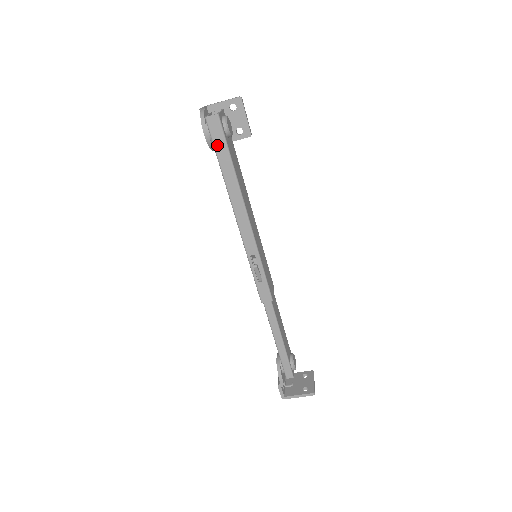
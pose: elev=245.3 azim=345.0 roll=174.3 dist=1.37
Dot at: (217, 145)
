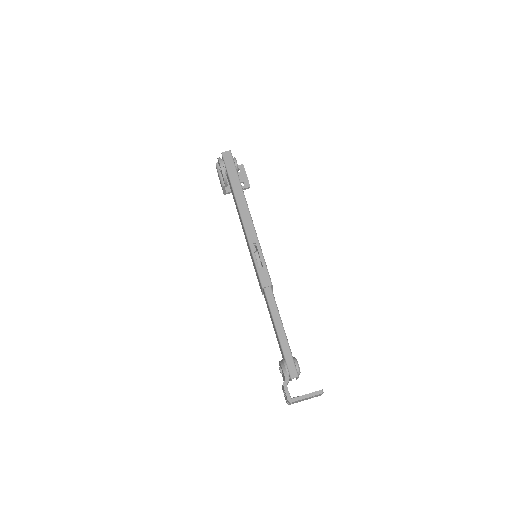
Dot at: (229, 168)
